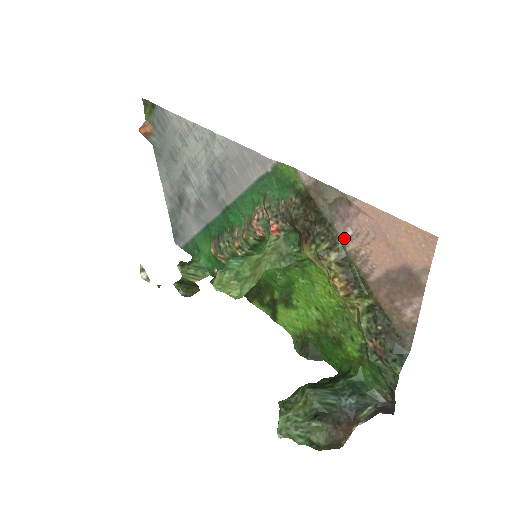
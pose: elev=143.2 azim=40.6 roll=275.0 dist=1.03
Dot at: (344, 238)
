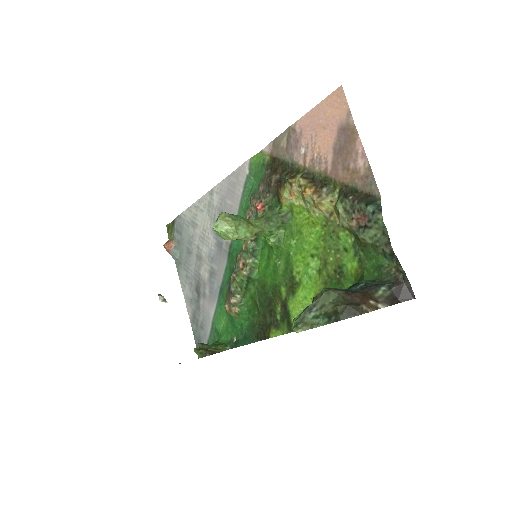
Dot at: (302, 160)
